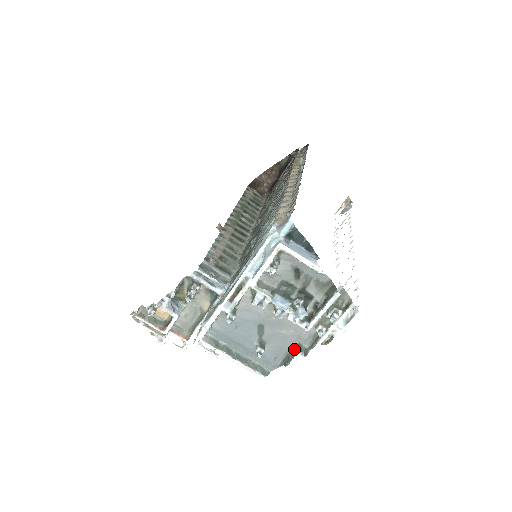
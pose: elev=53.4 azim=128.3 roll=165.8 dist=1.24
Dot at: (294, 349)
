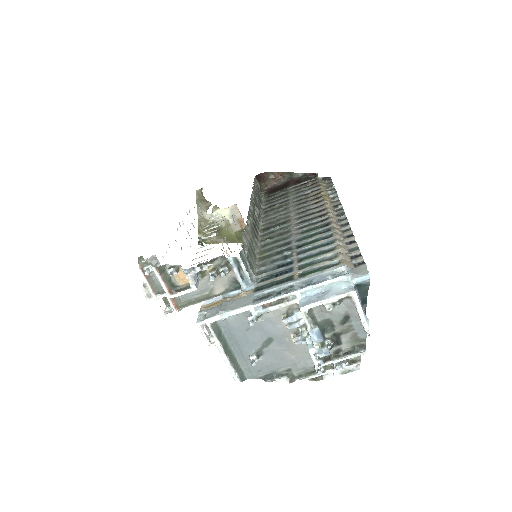
Dot at: (282, 371)
